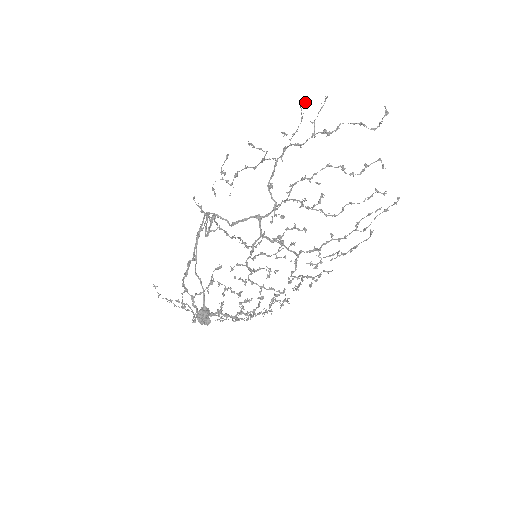
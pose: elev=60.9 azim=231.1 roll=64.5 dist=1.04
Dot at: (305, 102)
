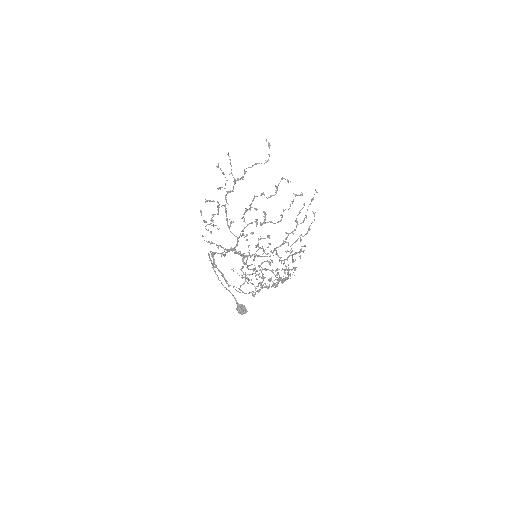
Dot at: (218, 163)
